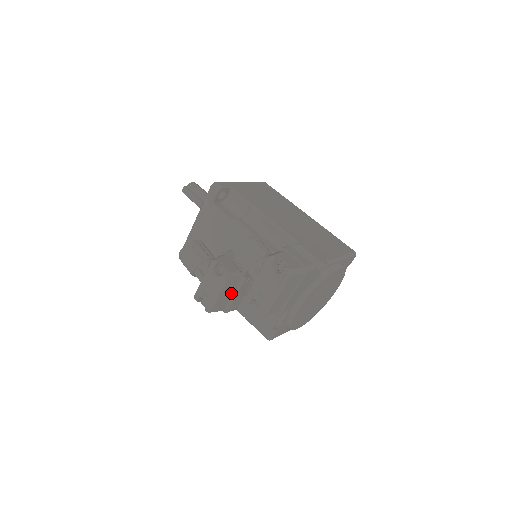
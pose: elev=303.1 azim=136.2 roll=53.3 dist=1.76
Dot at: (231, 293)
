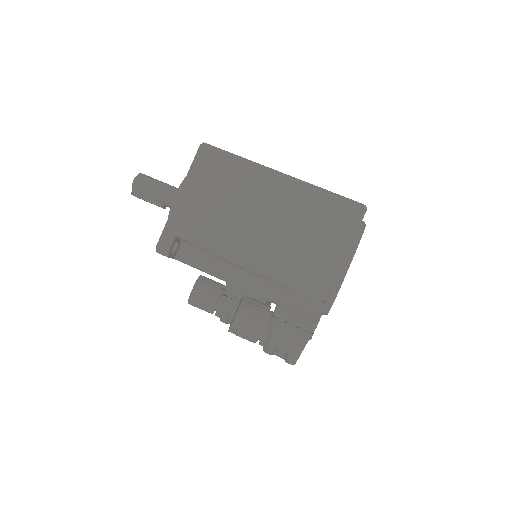
Dot at: occluded
